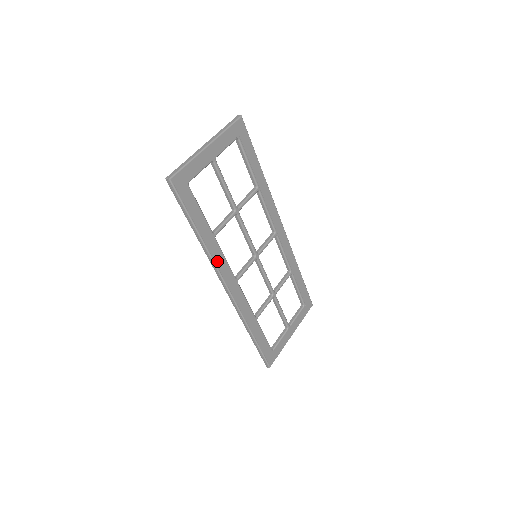
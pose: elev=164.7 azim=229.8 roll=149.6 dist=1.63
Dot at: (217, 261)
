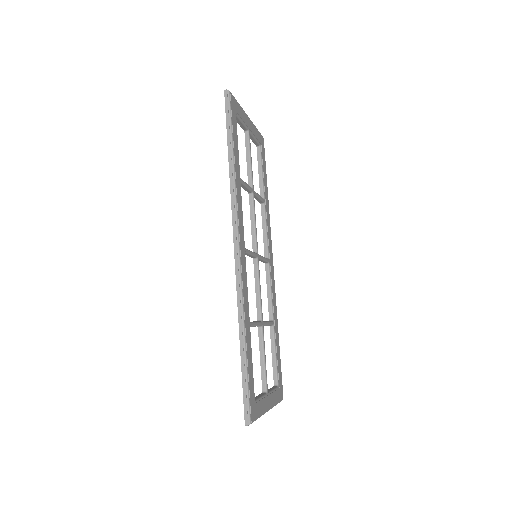
Dot at: (238, 202)
